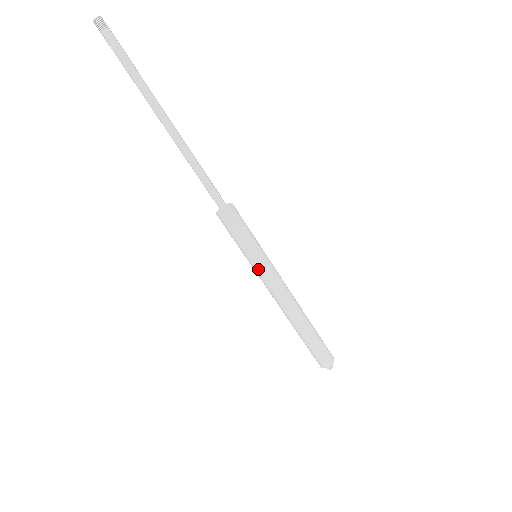
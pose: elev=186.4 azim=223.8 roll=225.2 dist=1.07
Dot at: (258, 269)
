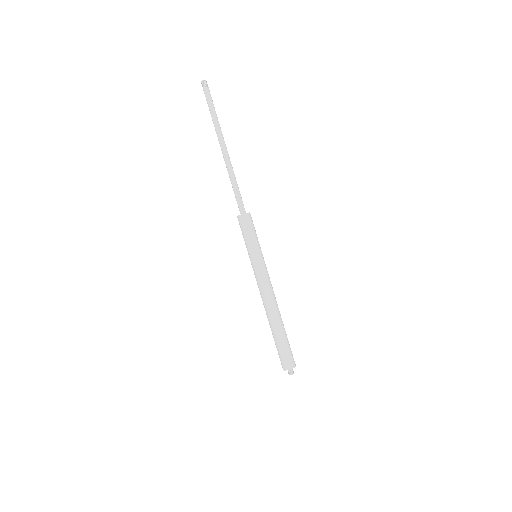
Dot at: (258, 263)
